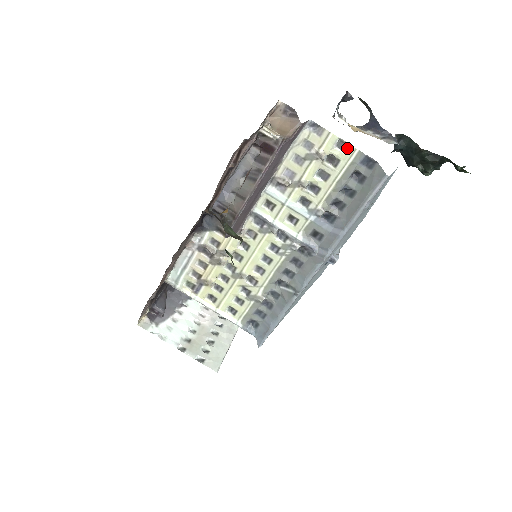
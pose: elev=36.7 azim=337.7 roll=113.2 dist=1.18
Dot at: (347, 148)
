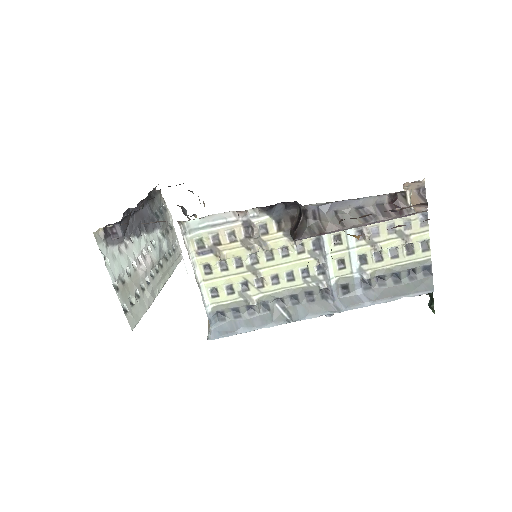
Dot at: (426, 250)
